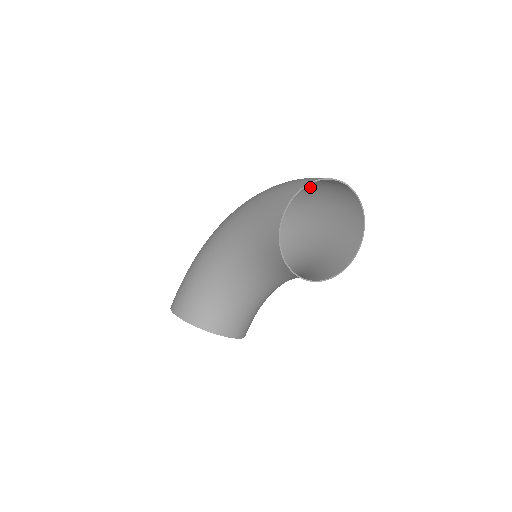
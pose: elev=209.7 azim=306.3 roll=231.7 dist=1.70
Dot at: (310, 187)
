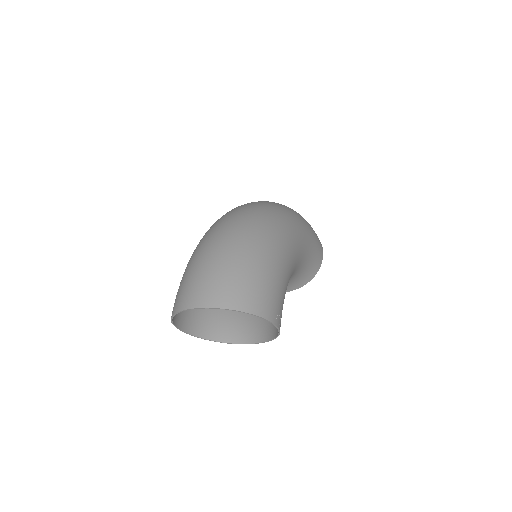
Dot at: (218, 254)
